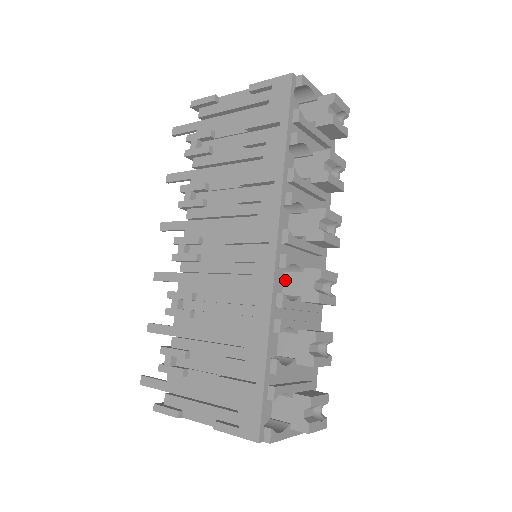
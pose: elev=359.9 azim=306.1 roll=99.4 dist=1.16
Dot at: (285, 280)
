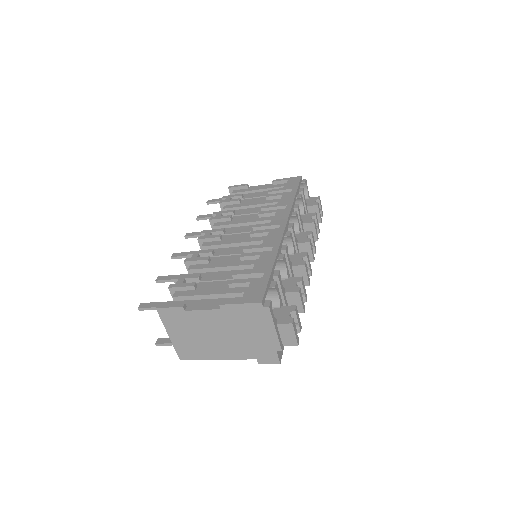
Dot at: occluded
